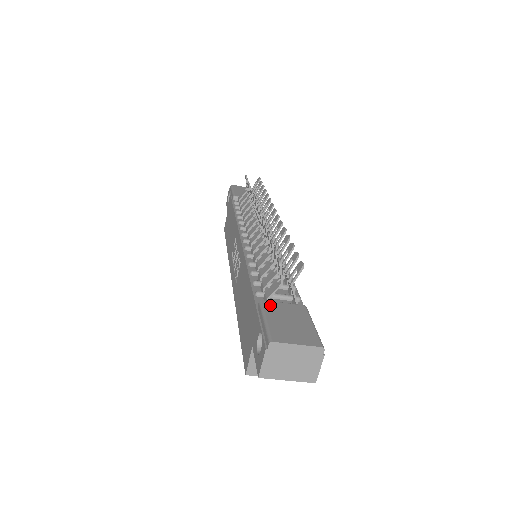
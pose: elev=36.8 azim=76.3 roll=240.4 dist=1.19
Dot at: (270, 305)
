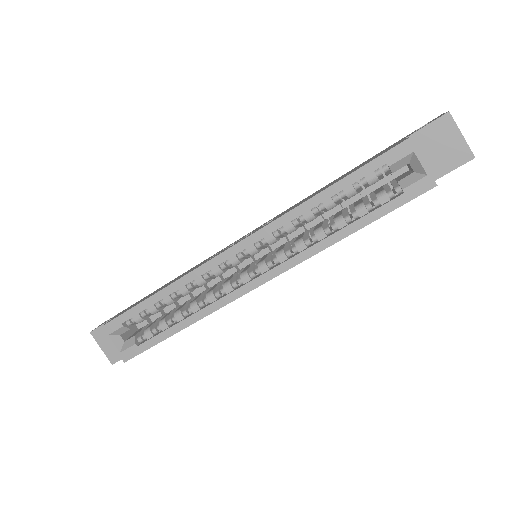
Dot at: occluded
